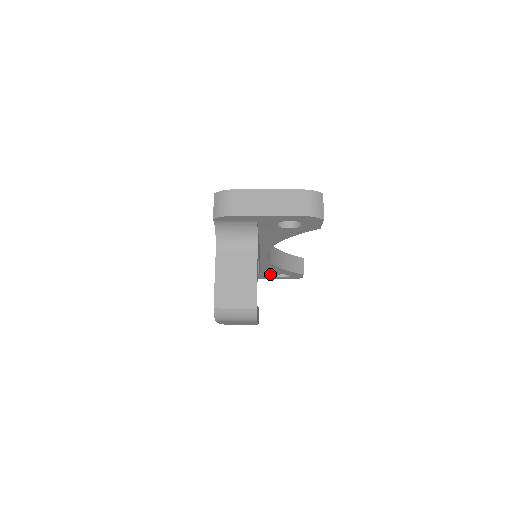
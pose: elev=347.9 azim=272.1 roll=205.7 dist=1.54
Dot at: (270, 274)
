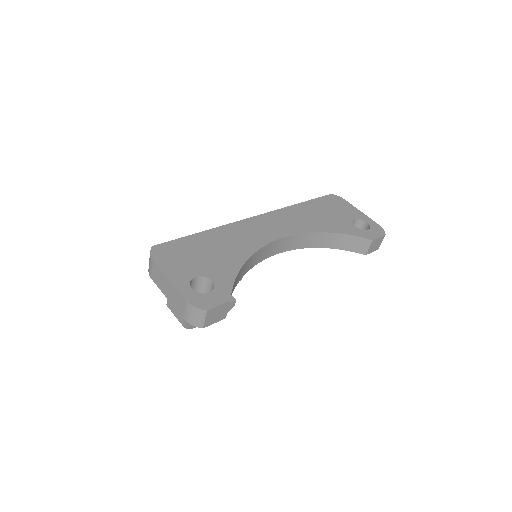
Dot at: occluded
